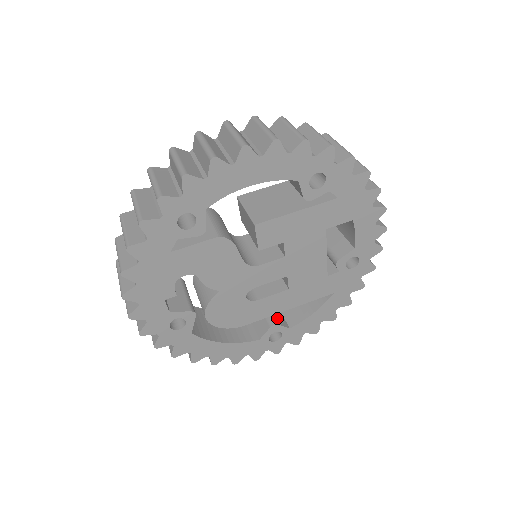
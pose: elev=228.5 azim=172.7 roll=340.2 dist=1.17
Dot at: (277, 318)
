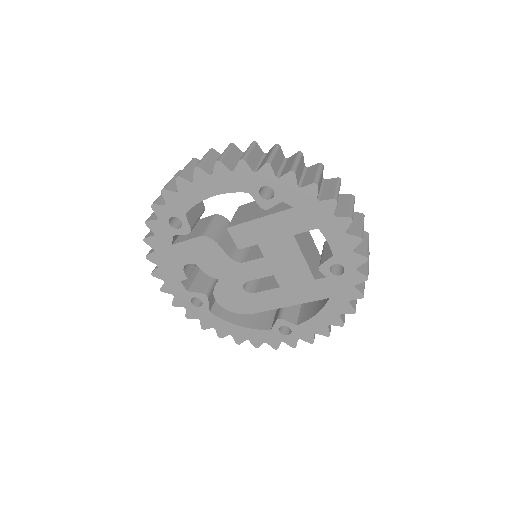
Dot at: (288, 314)
